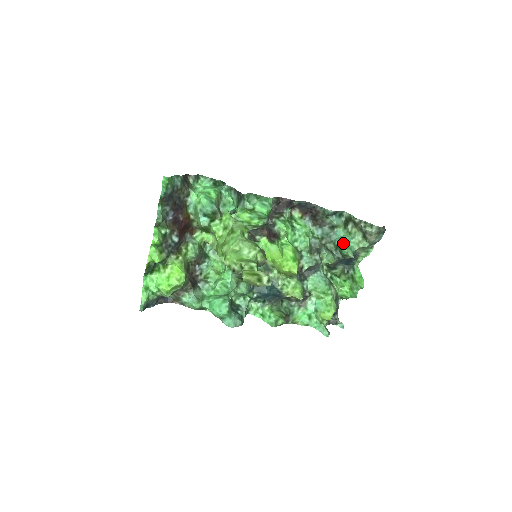
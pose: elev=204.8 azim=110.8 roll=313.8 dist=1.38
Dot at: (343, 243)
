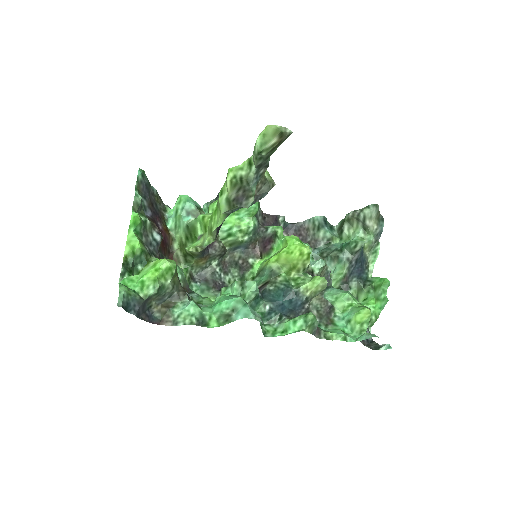
Dot at: (346, 242)
